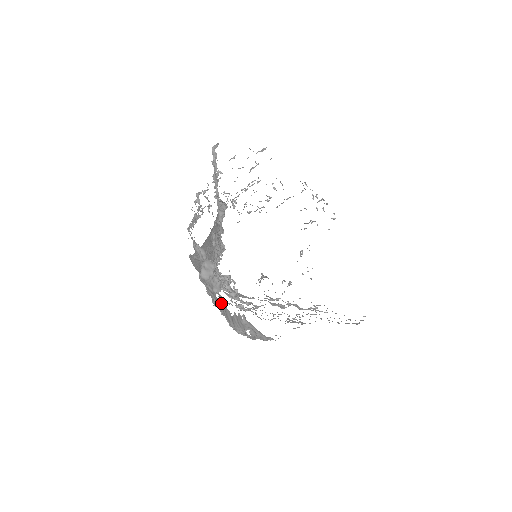
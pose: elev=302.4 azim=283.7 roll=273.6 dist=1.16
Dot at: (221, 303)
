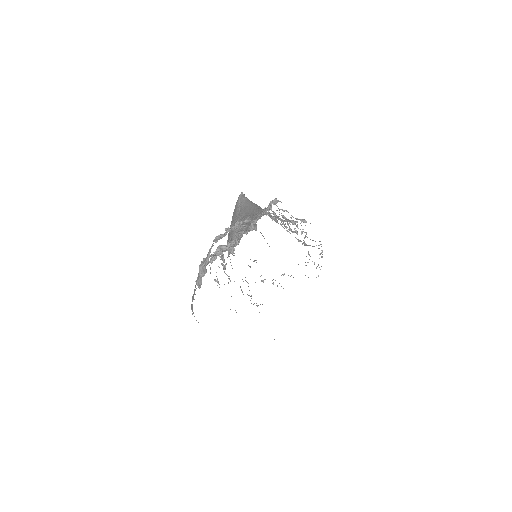
Dot at: (195, 290)
